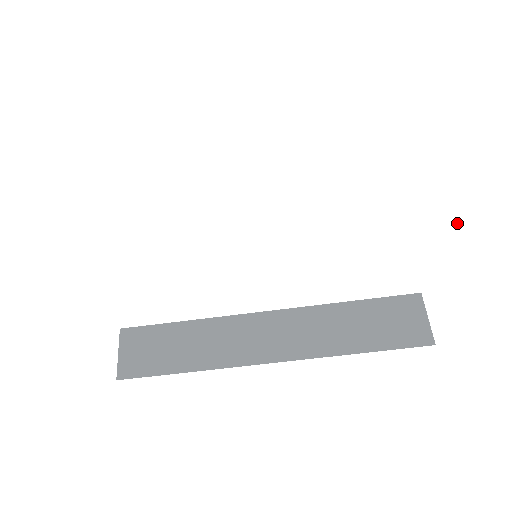
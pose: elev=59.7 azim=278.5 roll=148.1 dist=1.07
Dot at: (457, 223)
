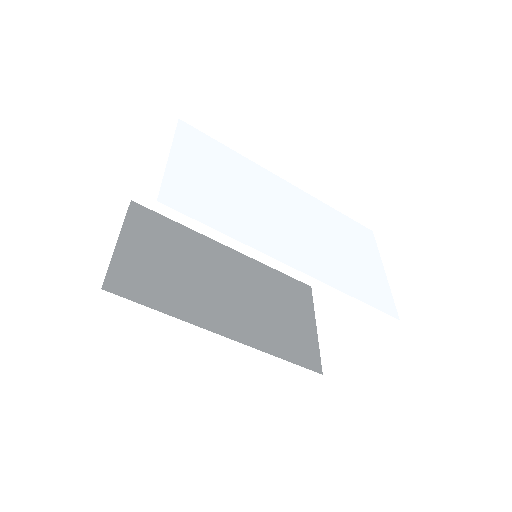
Dot at: (388, 288)
